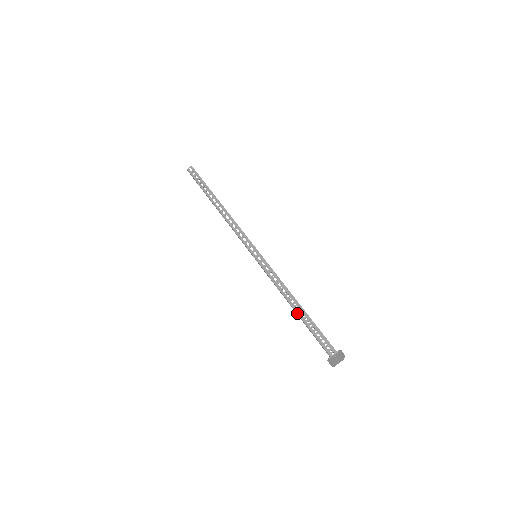
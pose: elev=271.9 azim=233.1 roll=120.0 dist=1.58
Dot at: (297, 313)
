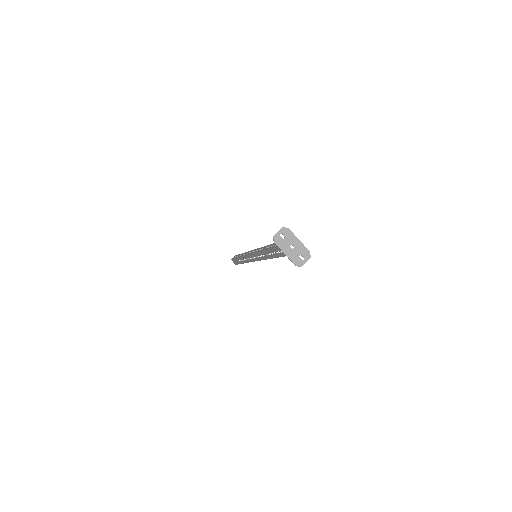
Dot at: (268, 249)
